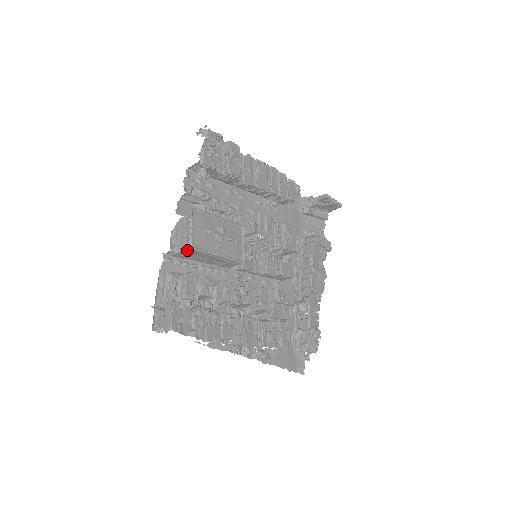
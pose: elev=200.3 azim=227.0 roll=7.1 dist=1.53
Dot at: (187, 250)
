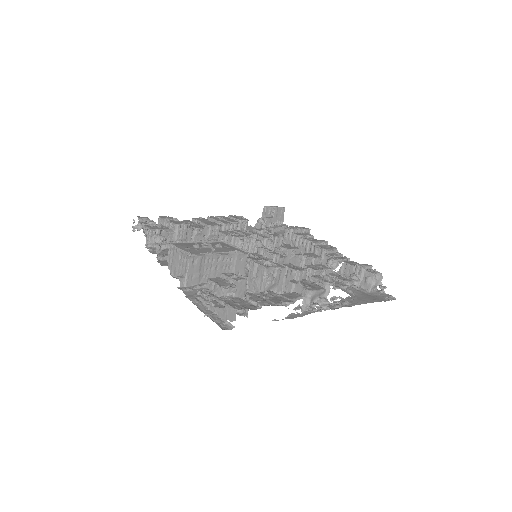
Dot at: (191, 263)
